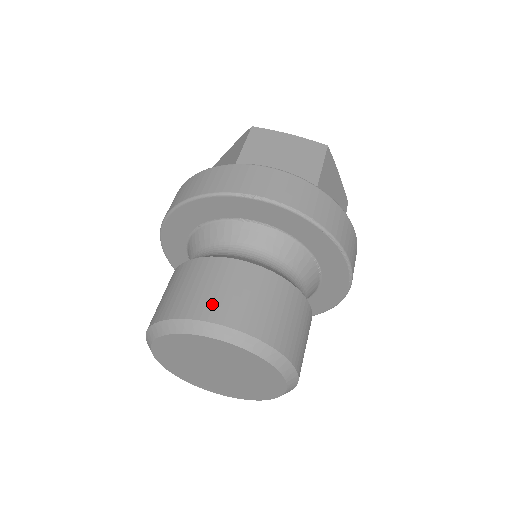
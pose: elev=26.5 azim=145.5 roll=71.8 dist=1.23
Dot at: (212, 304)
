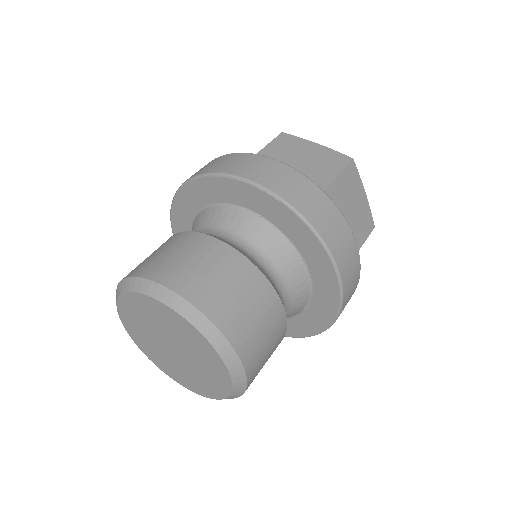
Dot at: occluded
